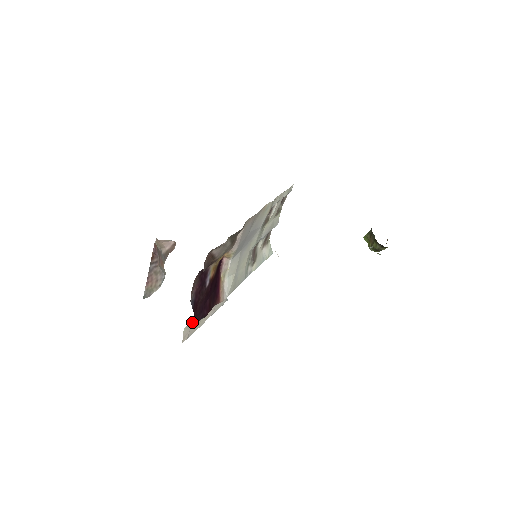
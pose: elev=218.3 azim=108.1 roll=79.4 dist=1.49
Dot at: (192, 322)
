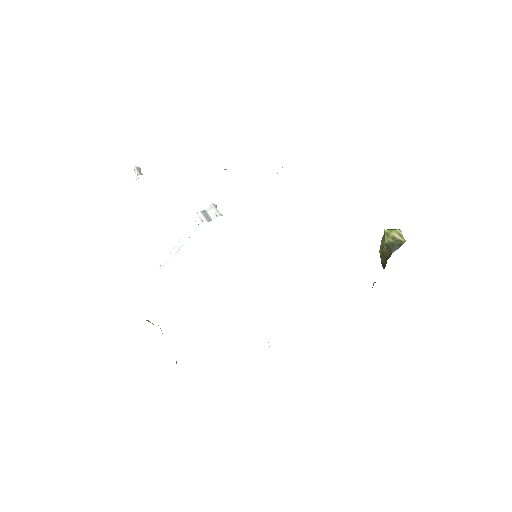
Dot at: occluded
